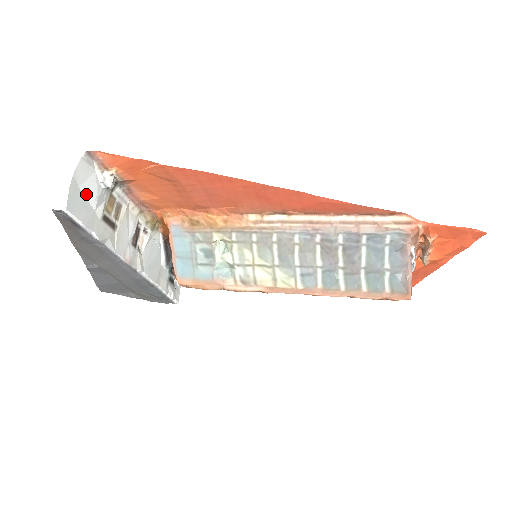
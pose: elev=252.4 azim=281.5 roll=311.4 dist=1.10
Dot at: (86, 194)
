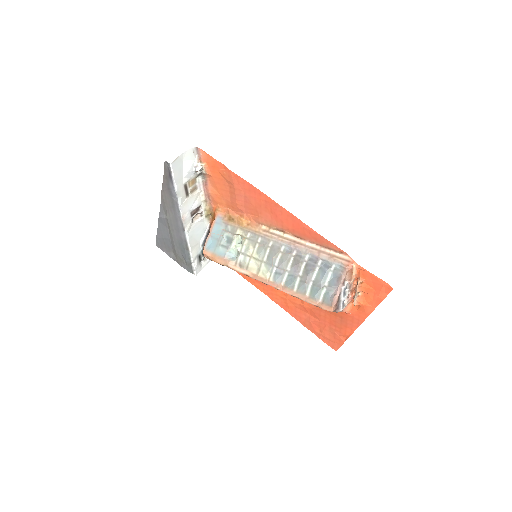
Dot at: (184, 166)
